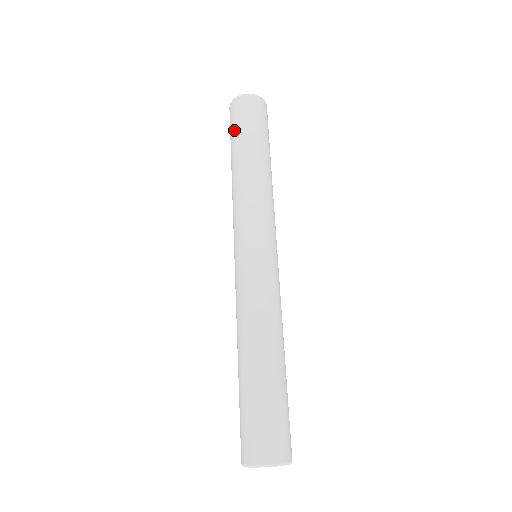
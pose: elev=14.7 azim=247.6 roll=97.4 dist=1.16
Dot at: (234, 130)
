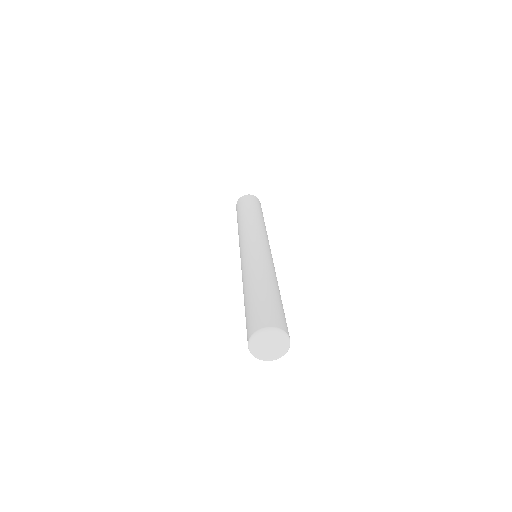
Dot at: (238, 210)
